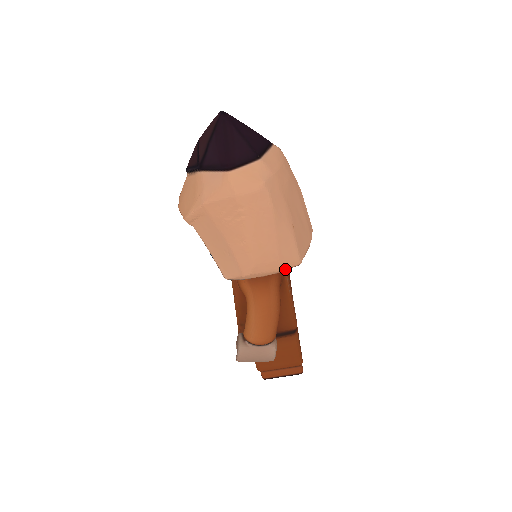
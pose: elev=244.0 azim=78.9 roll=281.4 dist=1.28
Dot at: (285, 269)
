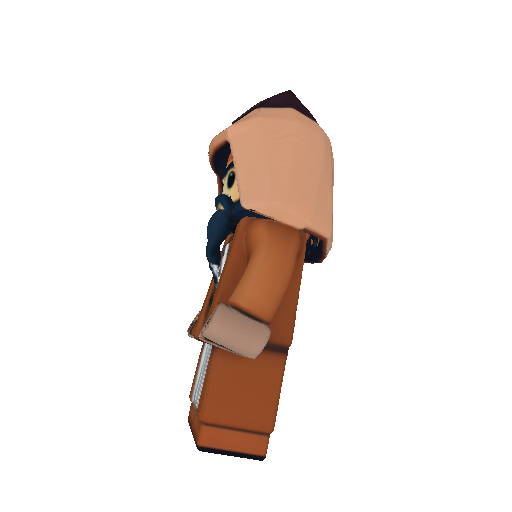
Dot at: (315, 226)
